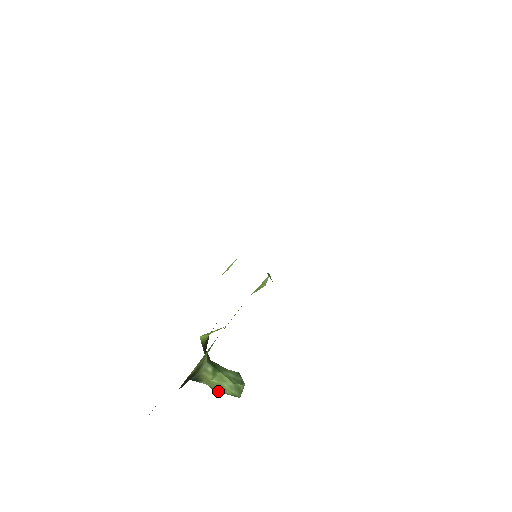
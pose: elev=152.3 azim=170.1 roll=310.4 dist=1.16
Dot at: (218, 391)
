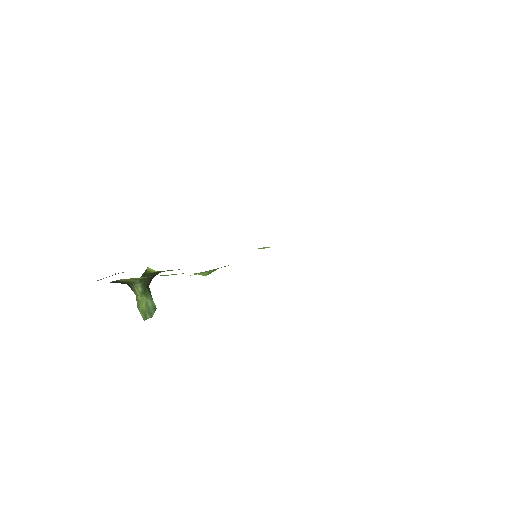
Dot at: (137, 305)
